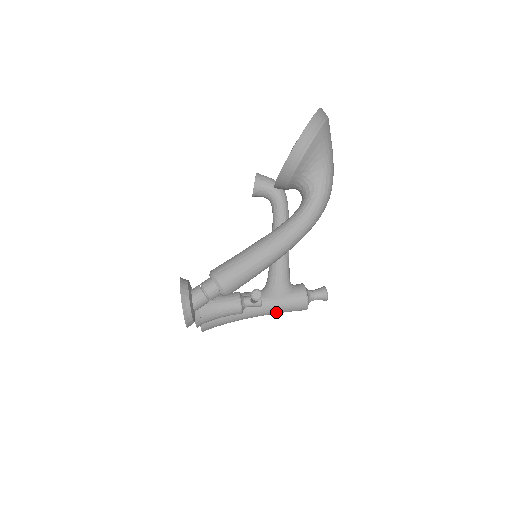
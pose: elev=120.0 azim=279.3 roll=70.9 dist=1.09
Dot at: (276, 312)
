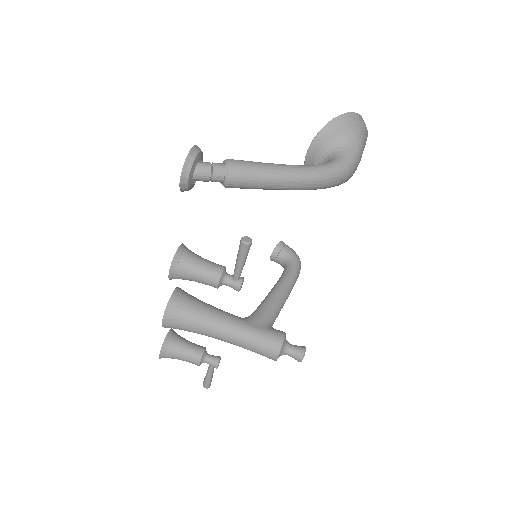
Dot at: (245, 341)
